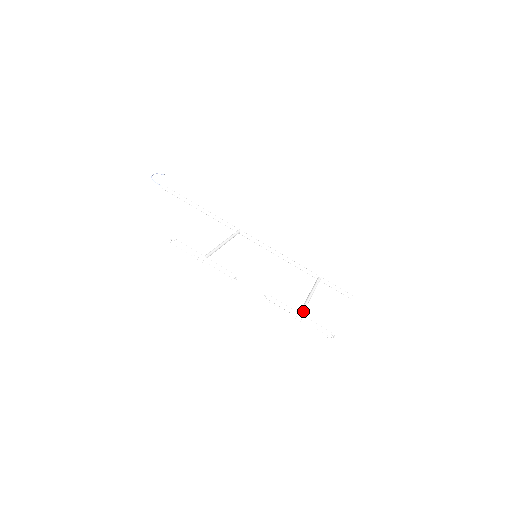
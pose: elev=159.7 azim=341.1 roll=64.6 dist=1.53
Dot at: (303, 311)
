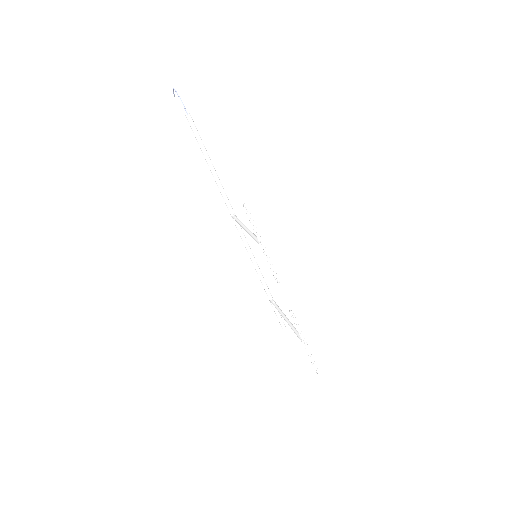
Dot at: occluded
